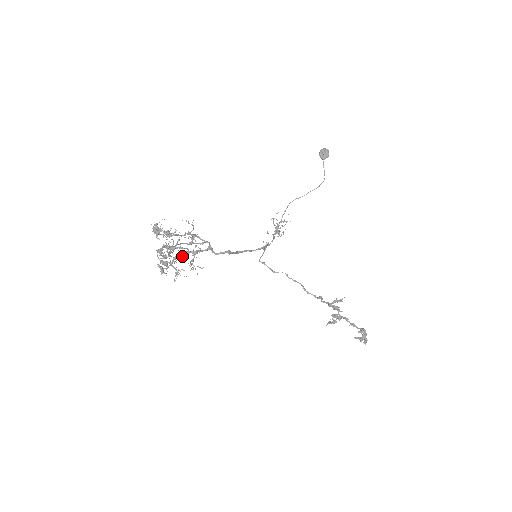
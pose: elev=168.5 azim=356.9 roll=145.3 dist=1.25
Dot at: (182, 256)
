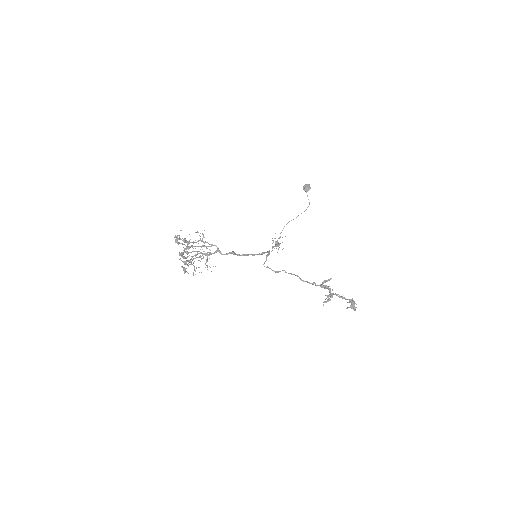
Dot at: (198, 257)
